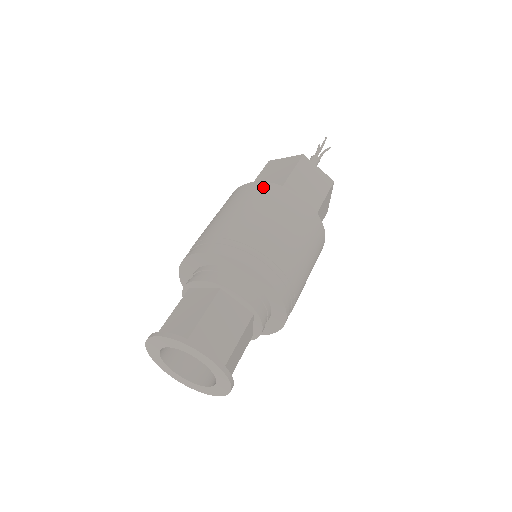
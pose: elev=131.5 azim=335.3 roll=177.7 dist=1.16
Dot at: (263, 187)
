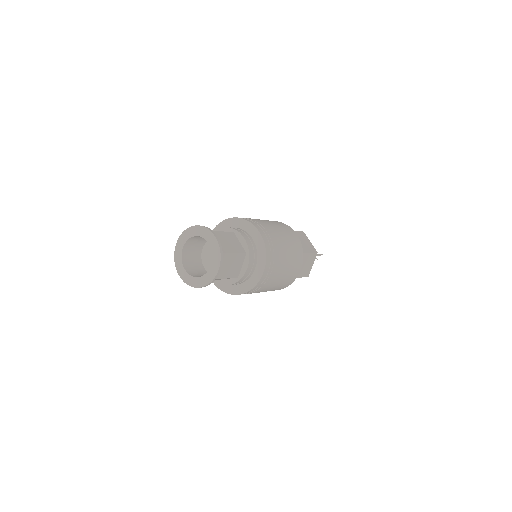
Dot at: occluded
